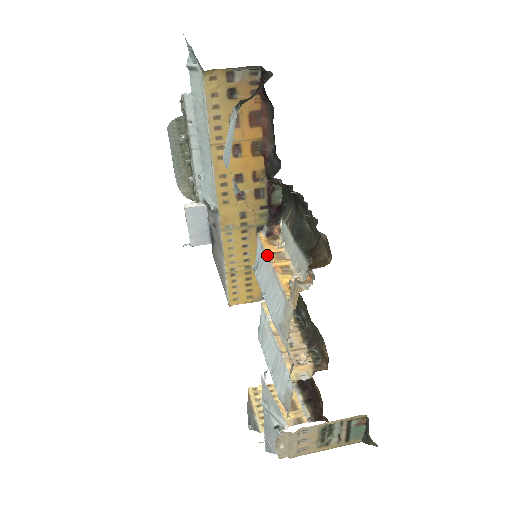
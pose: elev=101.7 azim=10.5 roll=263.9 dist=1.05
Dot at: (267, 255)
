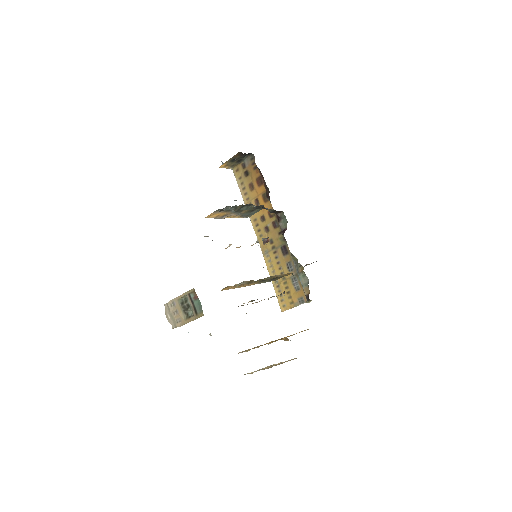
Dot at: occluded
